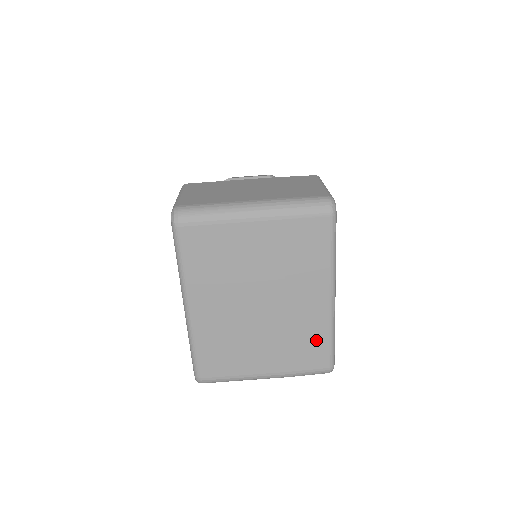
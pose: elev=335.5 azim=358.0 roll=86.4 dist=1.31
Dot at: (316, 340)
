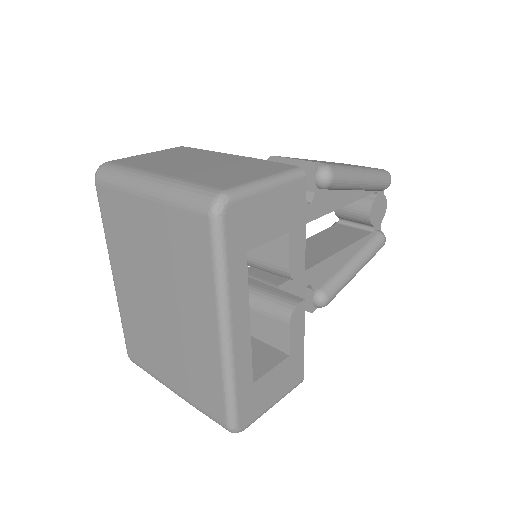
Dot at: (210, 380)
